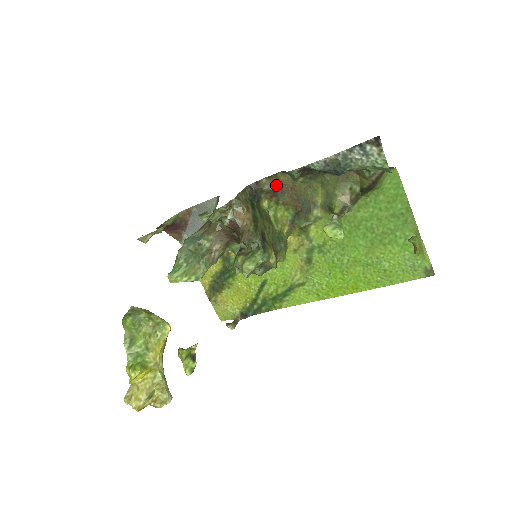
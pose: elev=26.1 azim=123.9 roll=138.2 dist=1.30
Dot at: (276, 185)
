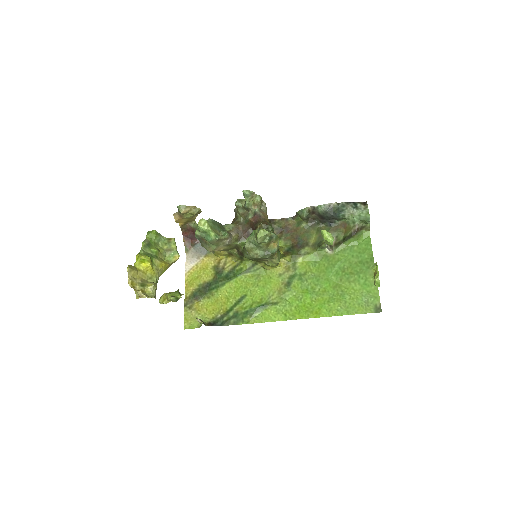
Dot at: (284, 225)
